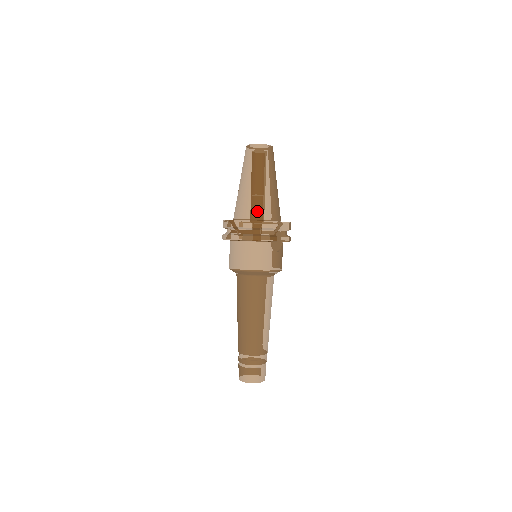
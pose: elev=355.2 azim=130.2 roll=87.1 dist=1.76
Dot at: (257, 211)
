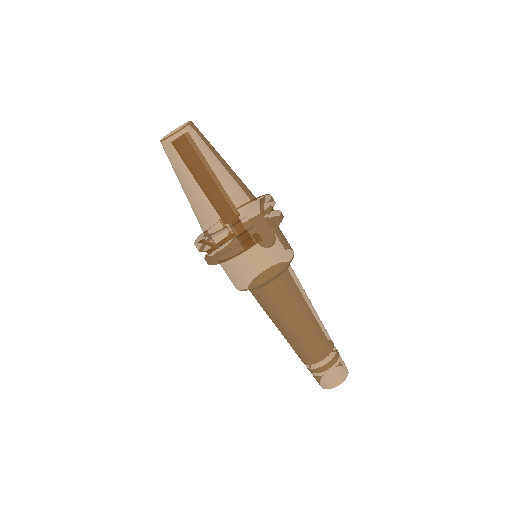
Dot at: (218, 217)
